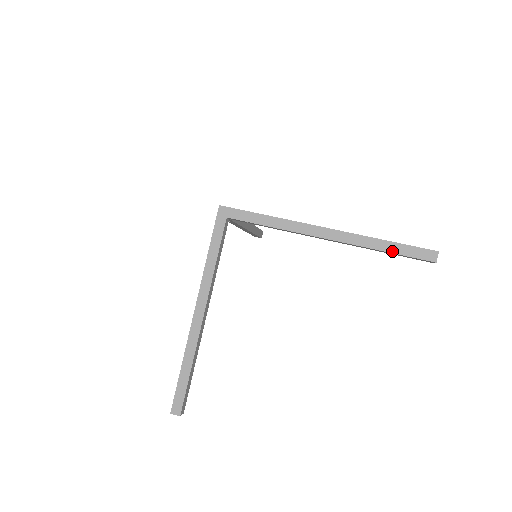
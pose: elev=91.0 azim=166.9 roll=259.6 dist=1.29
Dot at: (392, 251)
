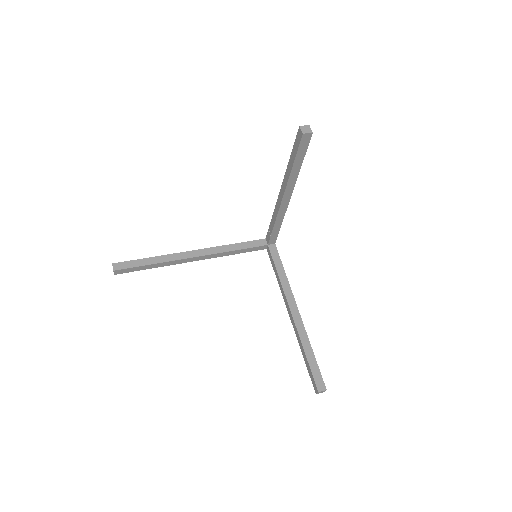
Dot at: (292, 155)
